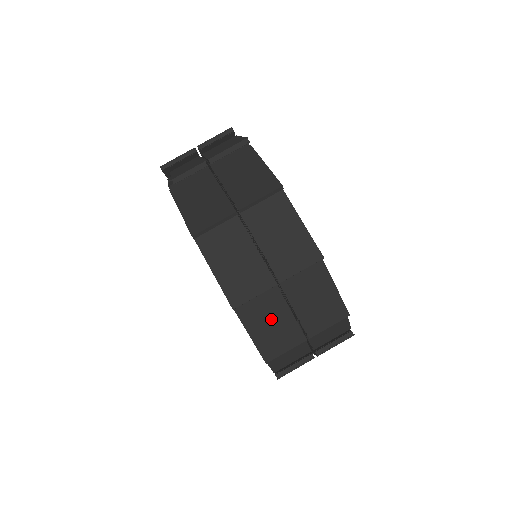
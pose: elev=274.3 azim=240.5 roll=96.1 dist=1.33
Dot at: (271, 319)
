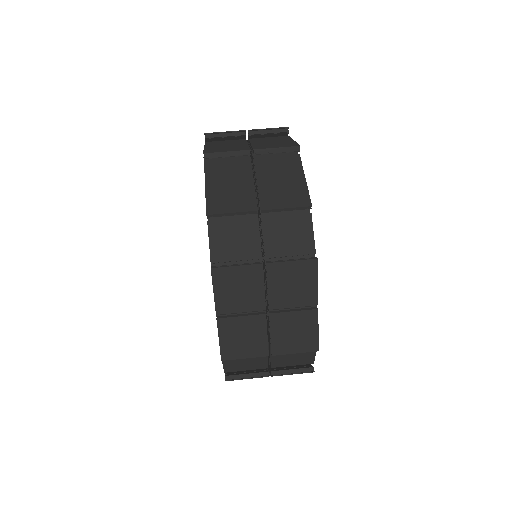
Dot at: (232, 182)
